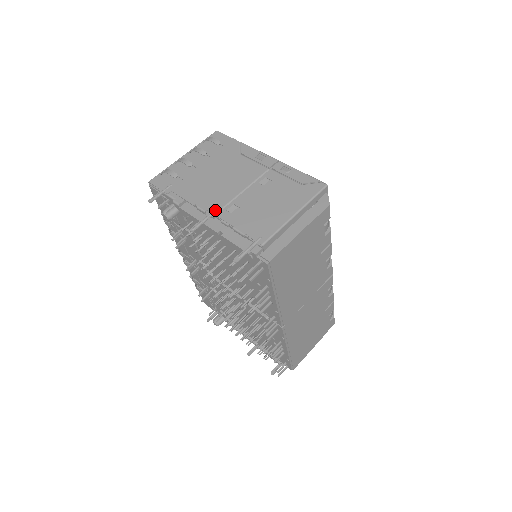
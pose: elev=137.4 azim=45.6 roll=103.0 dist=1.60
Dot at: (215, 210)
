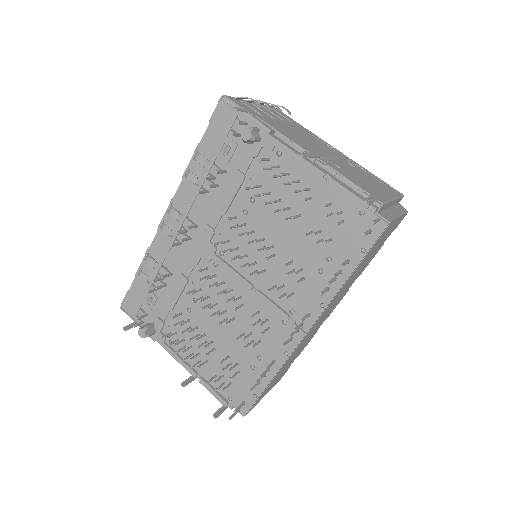
Dot at: (316, 154)
